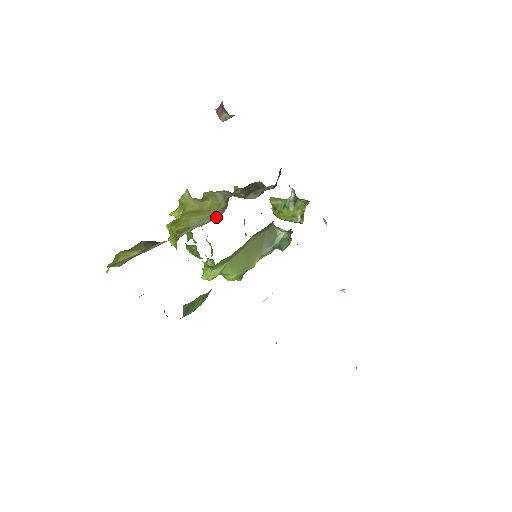
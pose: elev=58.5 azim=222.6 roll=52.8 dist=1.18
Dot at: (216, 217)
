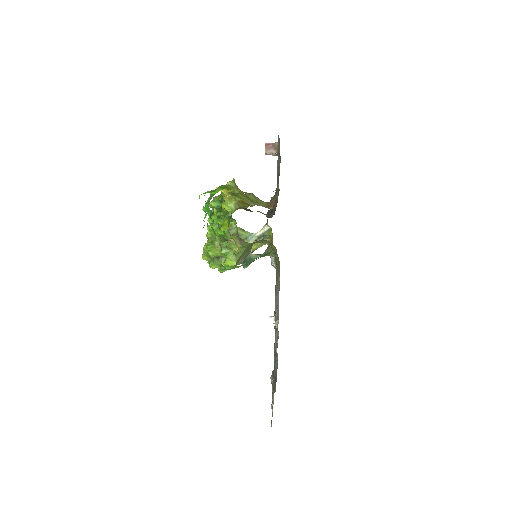
Dot at: (269, 208)
